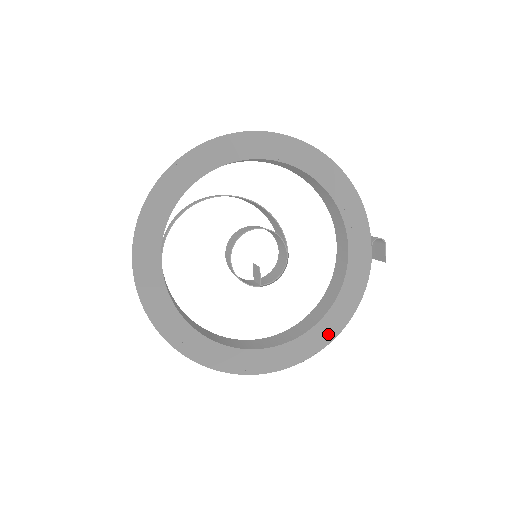
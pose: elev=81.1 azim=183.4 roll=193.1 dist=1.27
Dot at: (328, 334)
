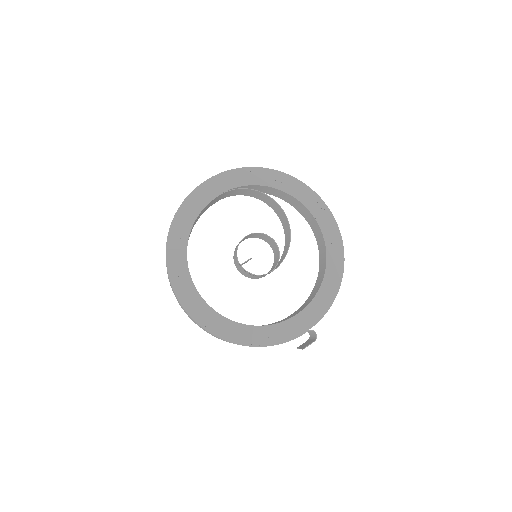
Dot at: (231, 335)
